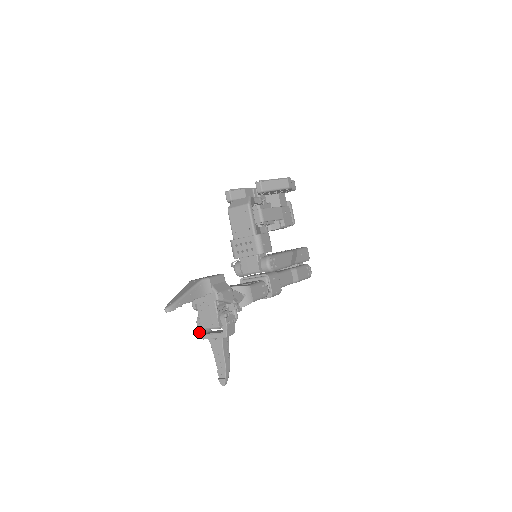
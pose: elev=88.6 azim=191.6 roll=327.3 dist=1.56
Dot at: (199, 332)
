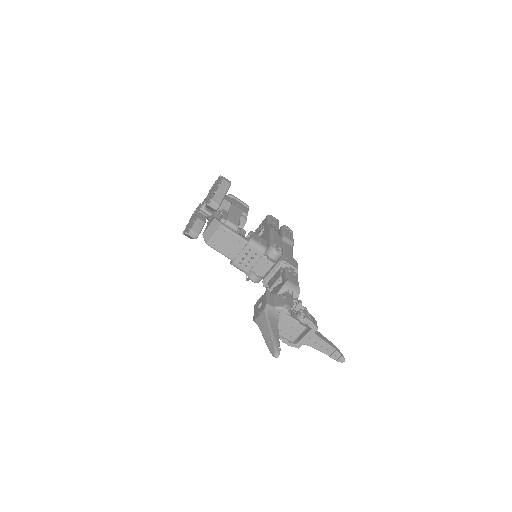
Dot at: occluded
